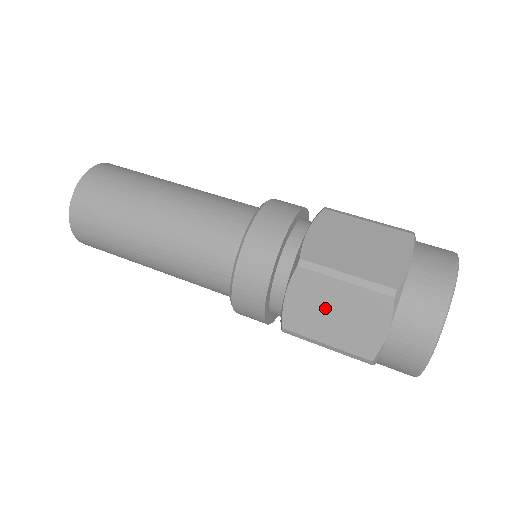
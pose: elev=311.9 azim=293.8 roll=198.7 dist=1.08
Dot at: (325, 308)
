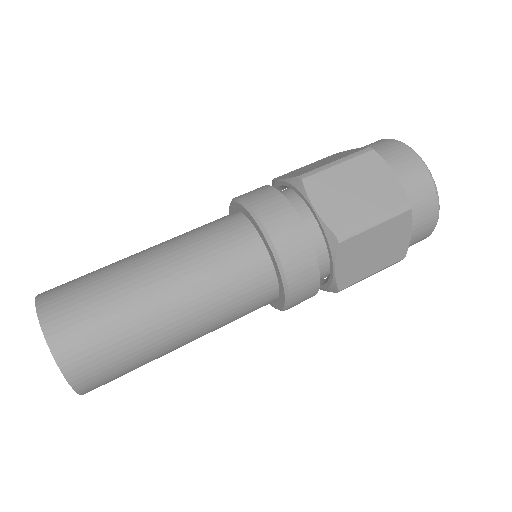
Dot at: (367, 253)
